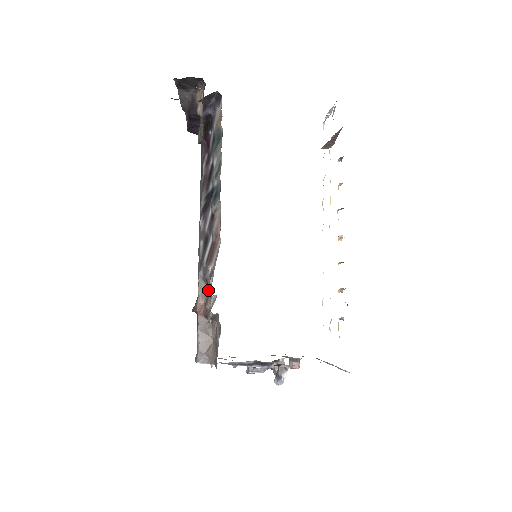
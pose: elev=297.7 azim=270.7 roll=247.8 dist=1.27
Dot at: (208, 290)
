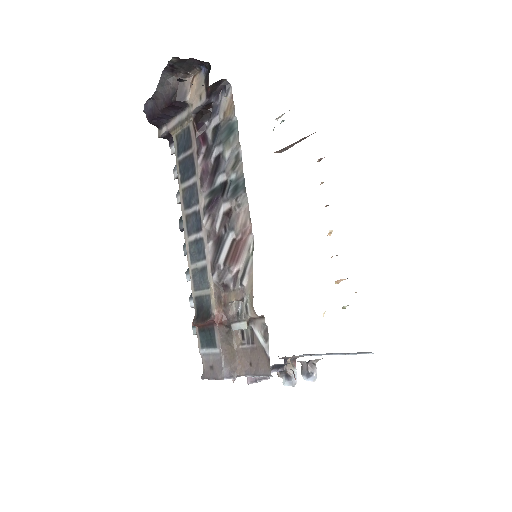
Dot at: (227, 295)
